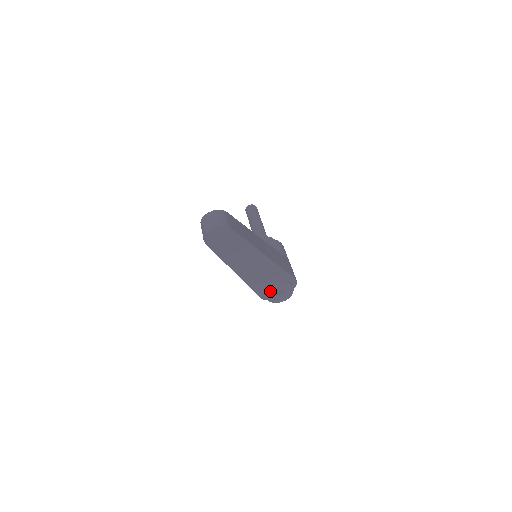
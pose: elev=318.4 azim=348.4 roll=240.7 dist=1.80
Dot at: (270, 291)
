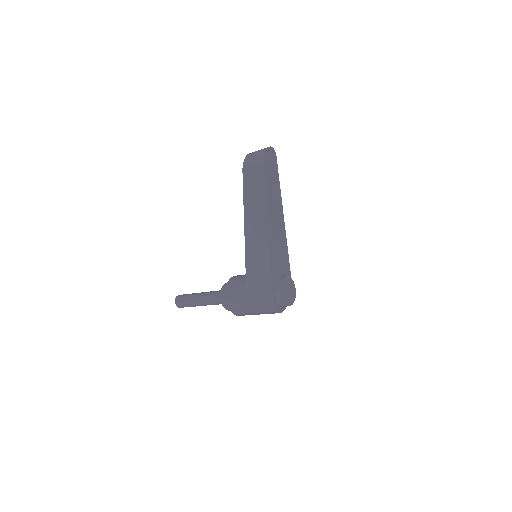
Dot at: (282, 286)
